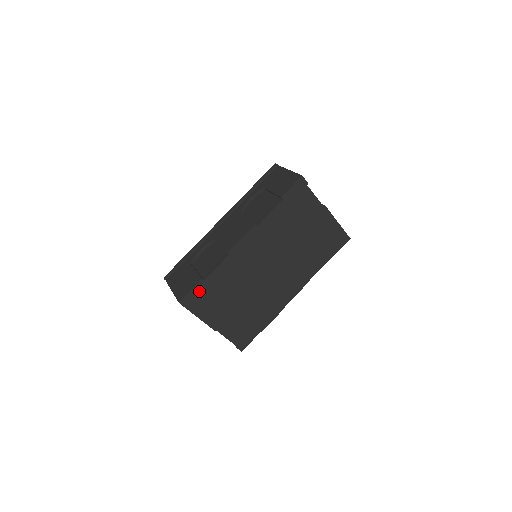
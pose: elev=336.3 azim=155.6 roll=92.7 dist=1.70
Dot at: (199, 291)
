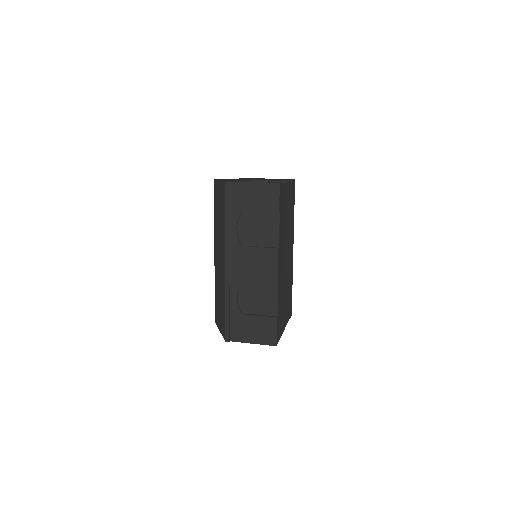
Dot at: (278, 325)
